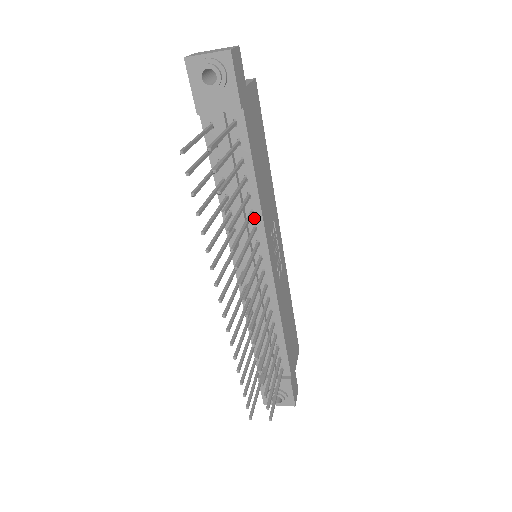
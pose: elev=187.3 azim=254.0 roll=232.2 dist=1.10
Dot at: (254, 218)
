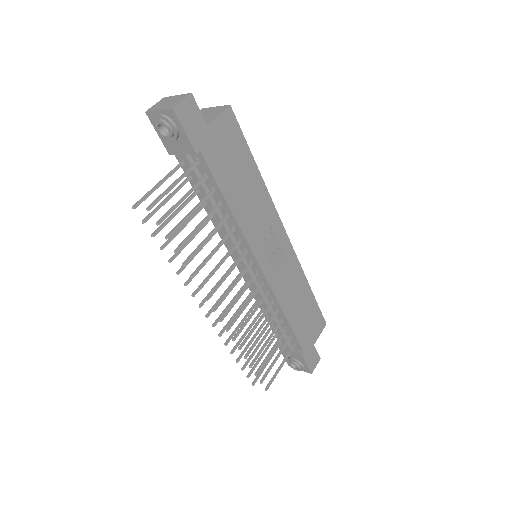
Dot at: (237, 233)
